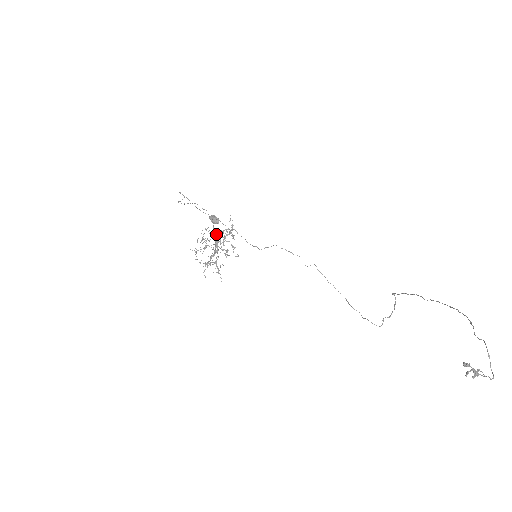
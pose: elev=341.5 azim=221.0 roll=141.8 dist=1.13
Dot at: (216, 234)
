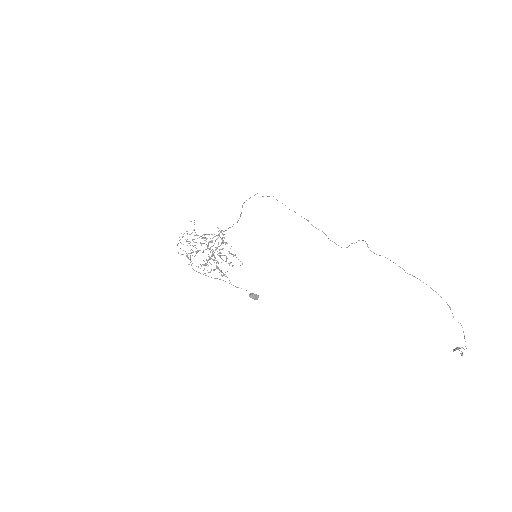
Dot at: (203, 238)
